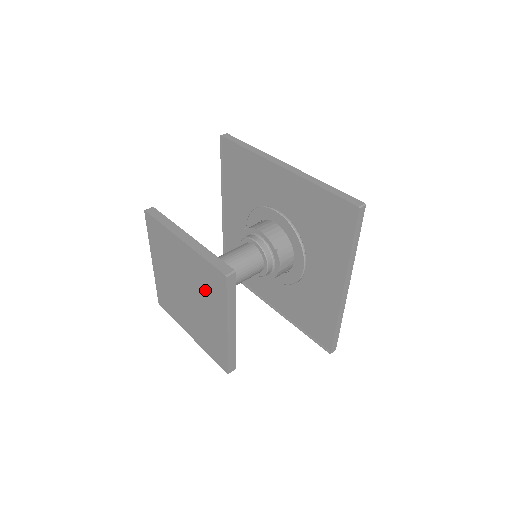
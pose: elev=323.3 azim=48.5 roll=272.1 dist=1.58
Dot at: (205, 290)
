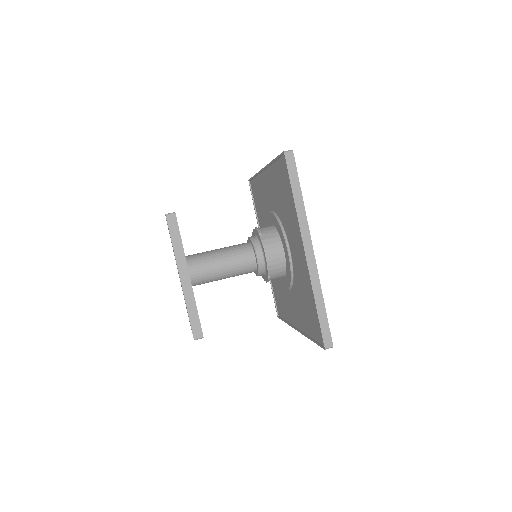
Dot at: occluded
